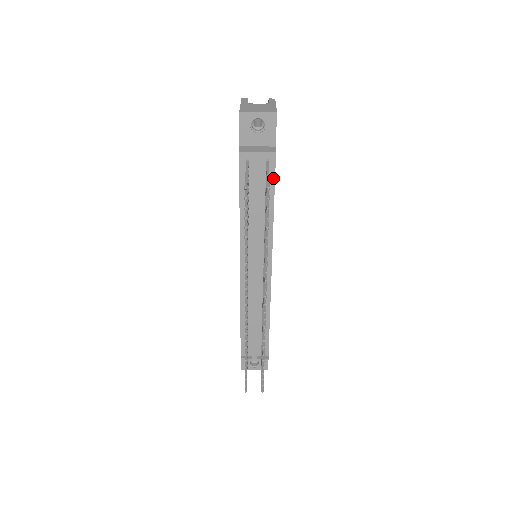
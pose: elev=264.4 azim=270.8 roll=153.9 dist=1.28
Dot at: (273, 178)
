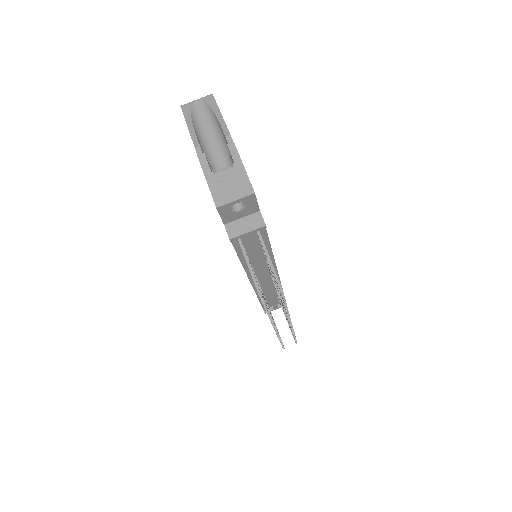
Dot at: (266, 234)
